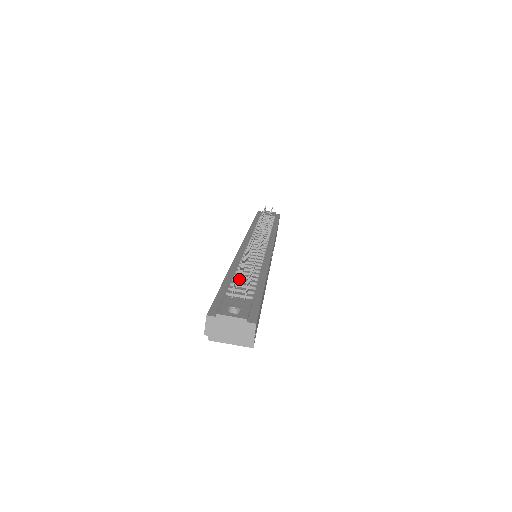
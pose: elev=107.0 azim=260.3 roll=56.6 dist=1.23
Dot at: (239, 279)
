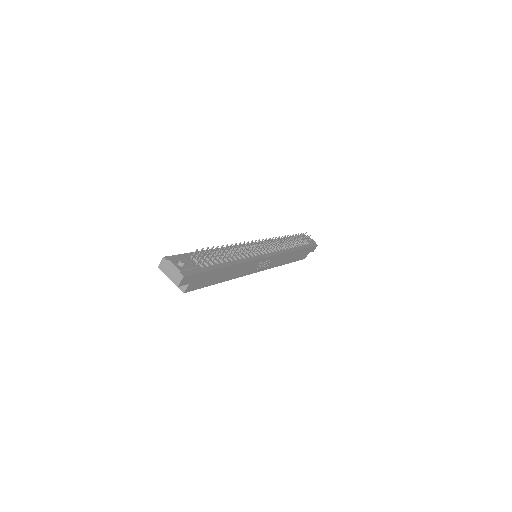
Dot at: occluded
